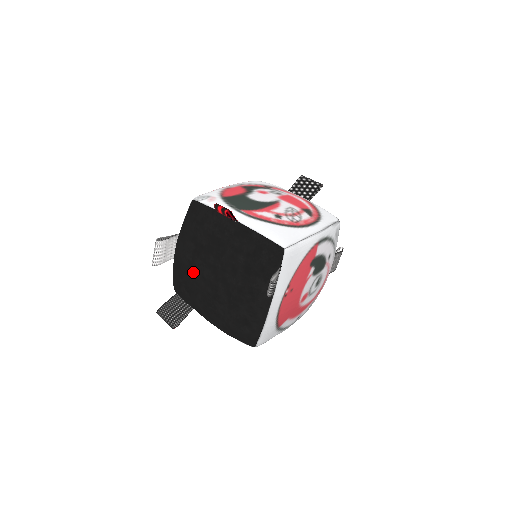
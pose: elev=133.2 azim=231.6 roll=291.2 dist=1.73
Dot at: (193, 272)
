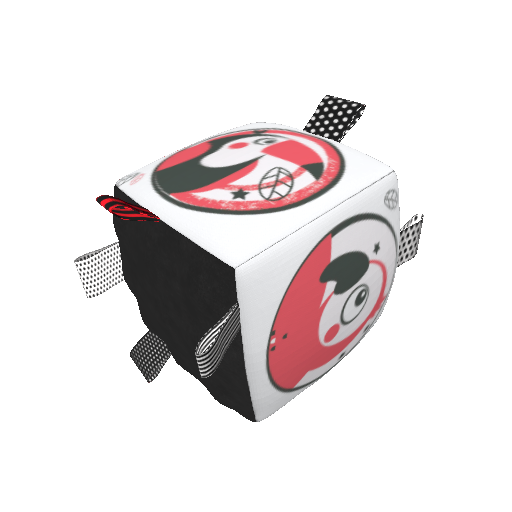
Dot at: (142, 303)
